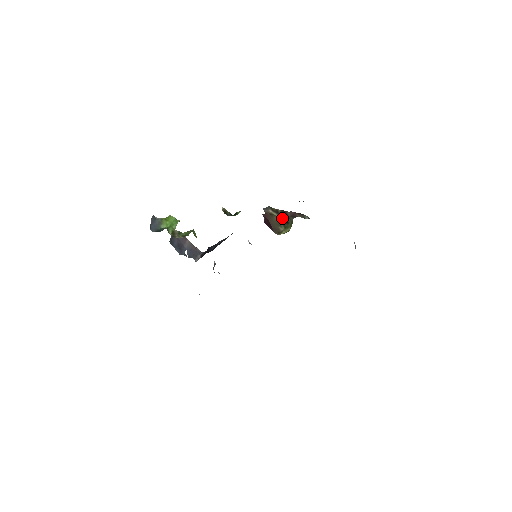
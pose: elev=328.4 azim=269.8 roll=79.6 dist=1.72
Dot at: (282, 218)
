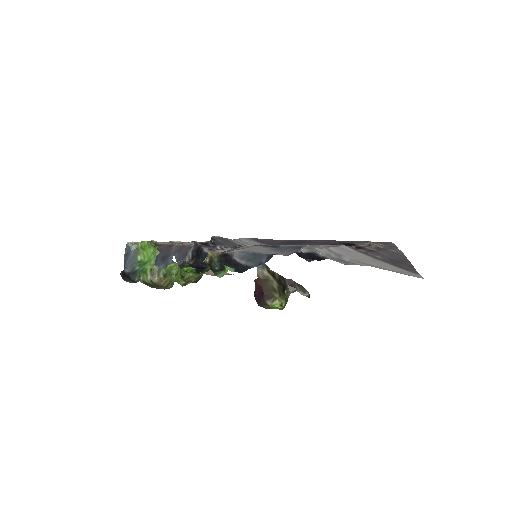
Dot at: (278, 284)
